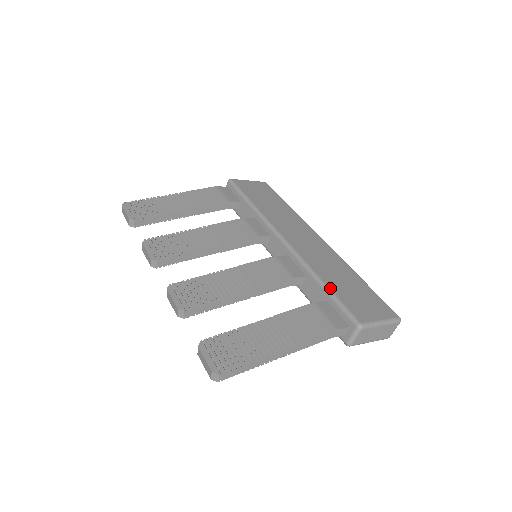
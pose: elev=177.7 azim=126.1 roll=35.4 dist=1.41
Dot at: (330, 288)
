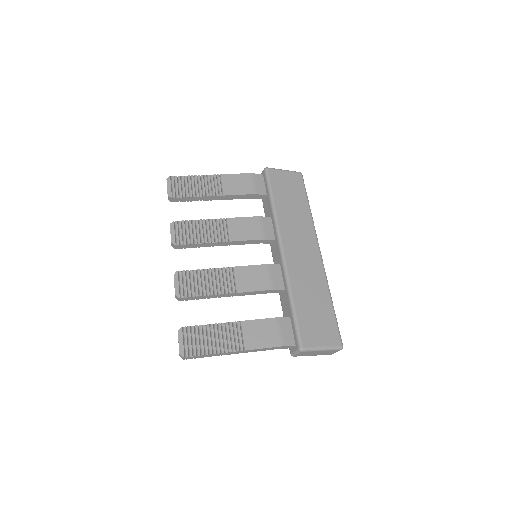
Dot at: (296, 309)
